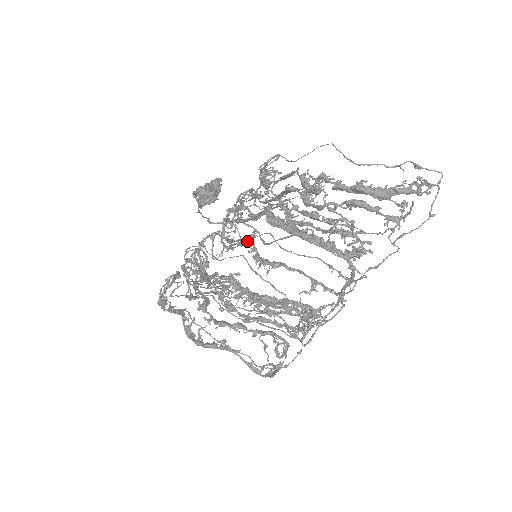
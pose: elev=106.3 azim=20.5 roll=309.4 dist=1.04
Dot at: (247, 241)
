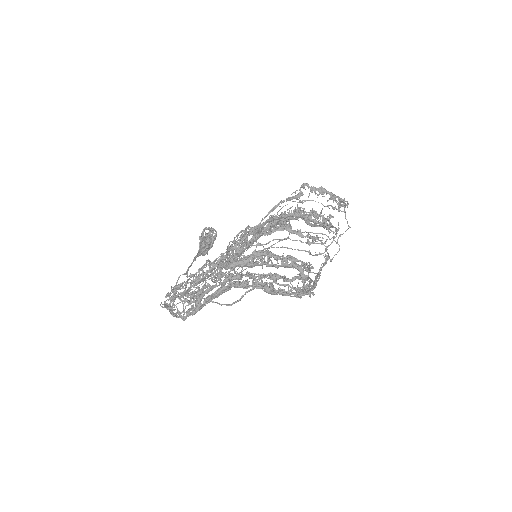
Dot at: (253, 239)
